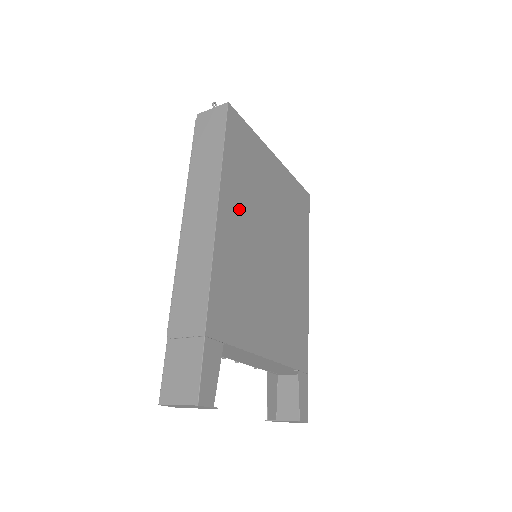
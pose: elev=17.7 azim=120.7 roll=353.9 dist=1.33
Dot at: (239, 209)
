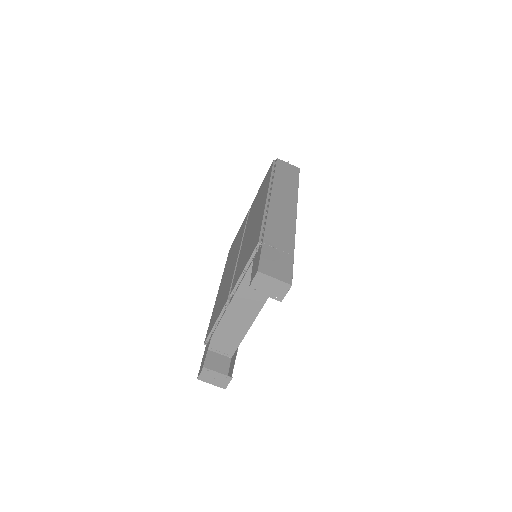
Dot at: occluded
